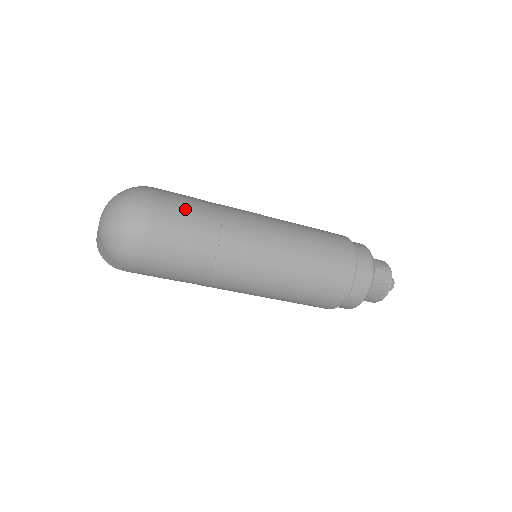
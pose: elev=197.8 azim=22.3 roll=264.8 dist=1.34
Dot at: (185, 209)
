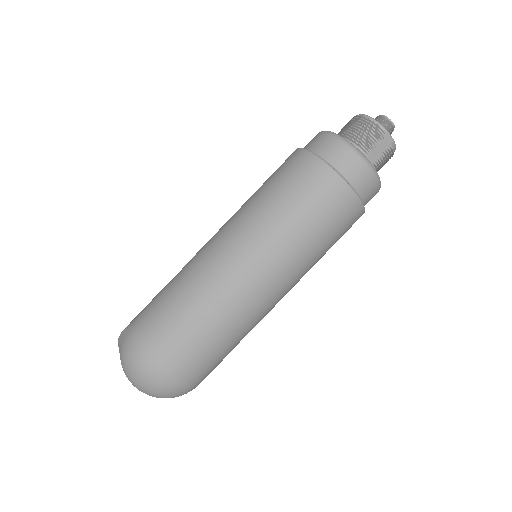
Dot at: (188, 344)
